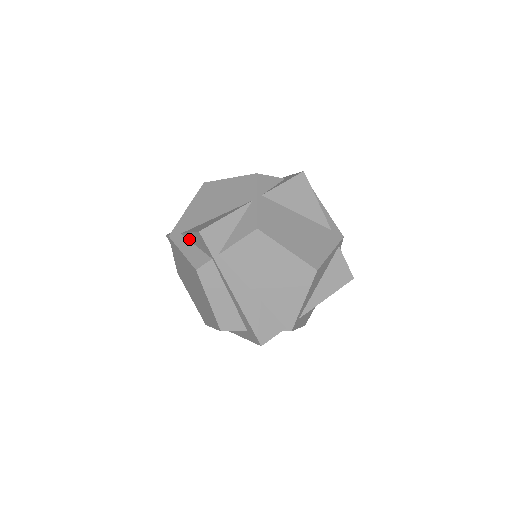
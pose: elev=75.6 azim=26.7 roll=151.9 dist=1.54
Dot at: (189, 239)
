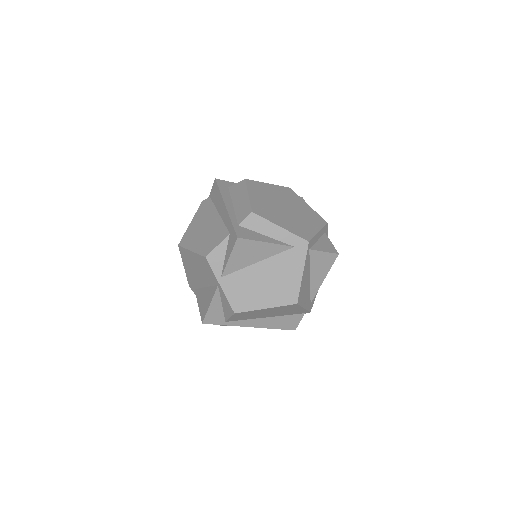
Dot at: occluded
